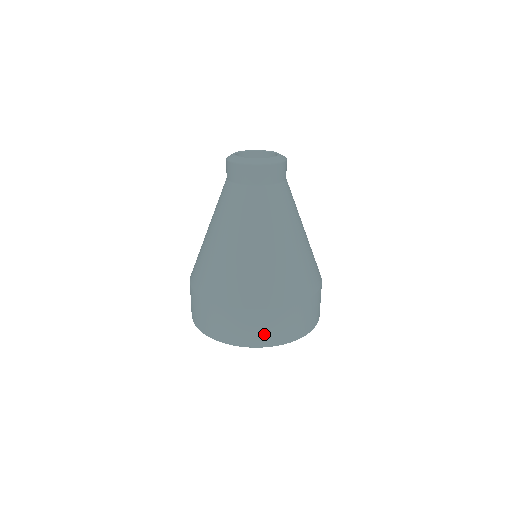
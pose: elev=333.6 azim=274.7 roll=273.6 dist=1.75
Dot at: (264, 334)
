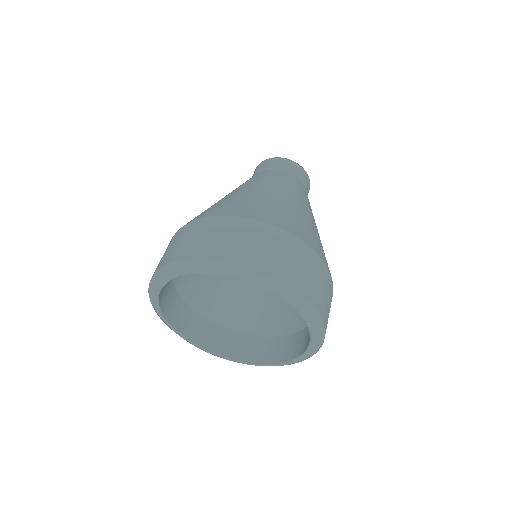
Dot at: (220, 243)
